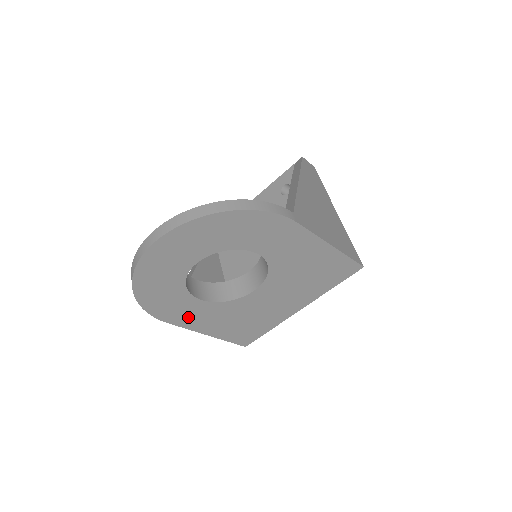
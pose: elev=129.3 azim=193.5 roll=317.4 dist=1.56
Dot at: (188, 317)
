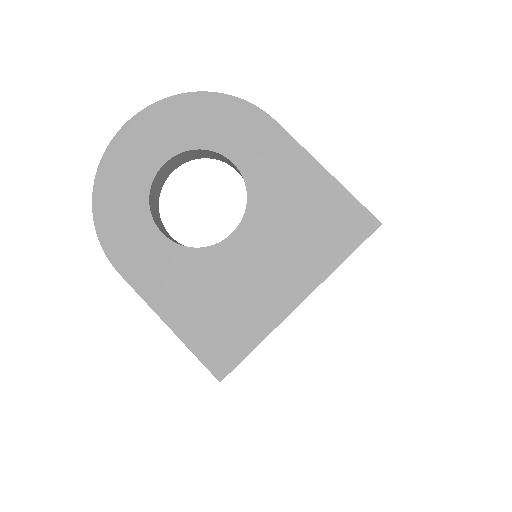
Dot at: (145, 269)
